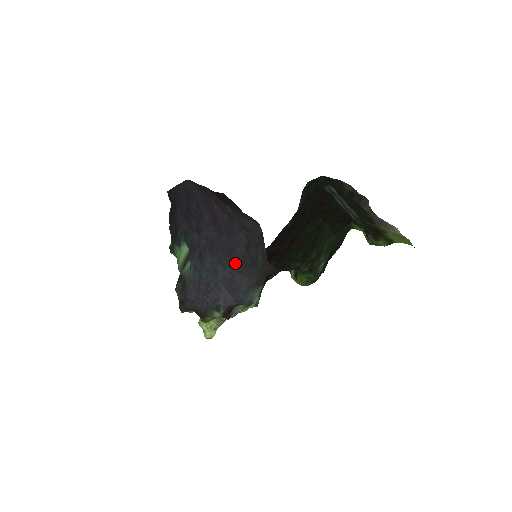
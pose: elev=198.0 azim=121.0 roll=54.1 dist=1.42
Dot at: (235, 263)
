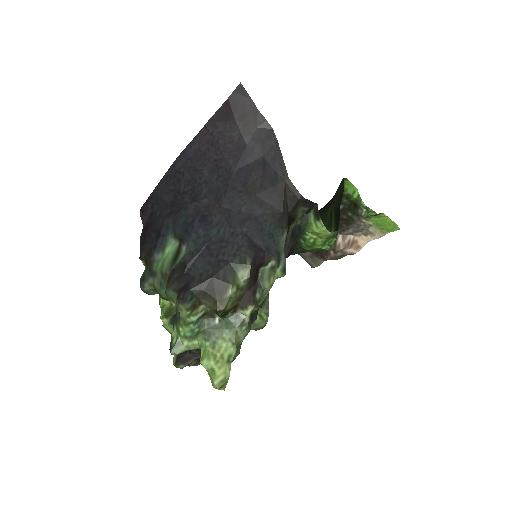
Dot at: (253, 193)
